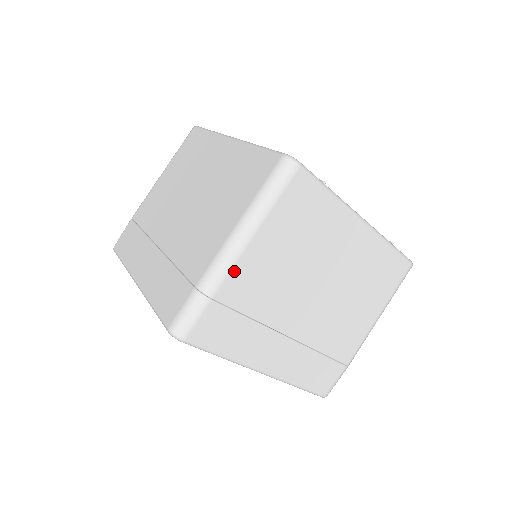
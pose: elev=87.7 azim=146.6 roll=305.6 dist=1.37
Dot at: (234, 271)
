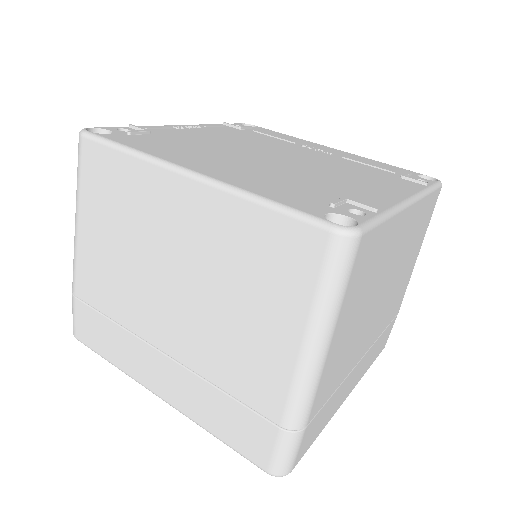
Dot at: (319, 388)
